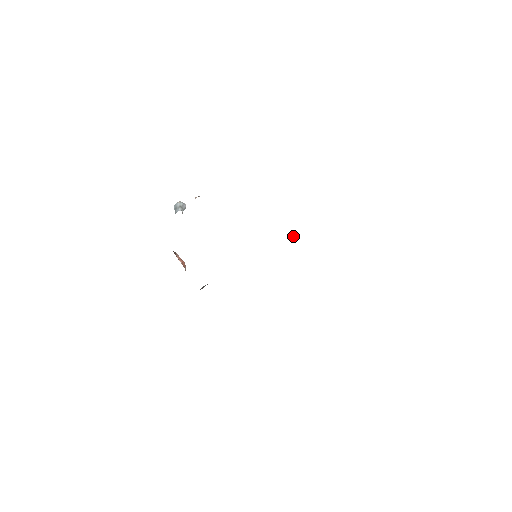
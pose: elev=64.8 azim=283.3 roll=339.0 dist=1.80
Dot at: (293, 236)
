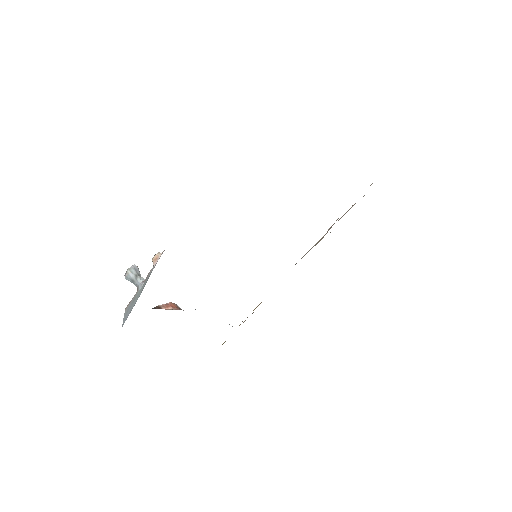
Dot at: occluded
